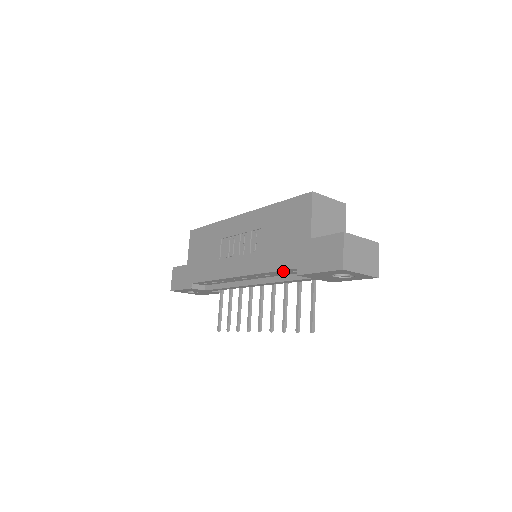
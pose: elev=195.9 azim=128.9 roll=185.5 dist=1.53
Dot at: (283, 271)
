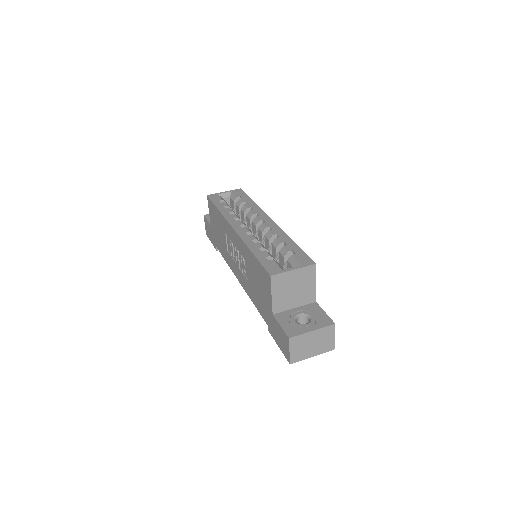
Dot at: occluded
